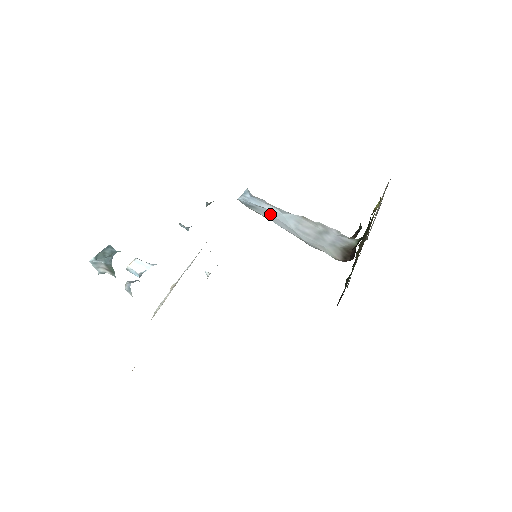
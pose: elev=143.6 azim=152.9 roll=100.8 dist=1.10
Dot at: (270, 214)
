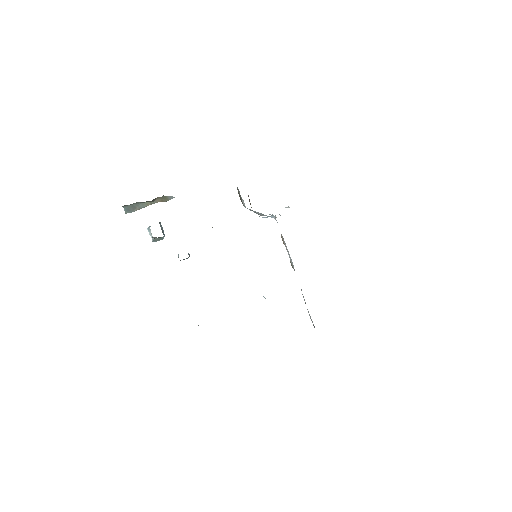
Dot at: occluded
